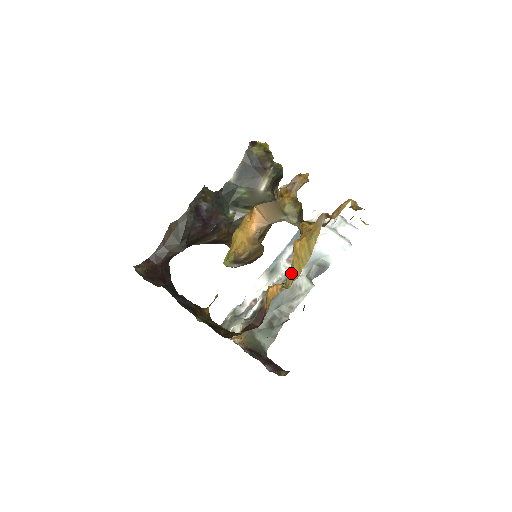
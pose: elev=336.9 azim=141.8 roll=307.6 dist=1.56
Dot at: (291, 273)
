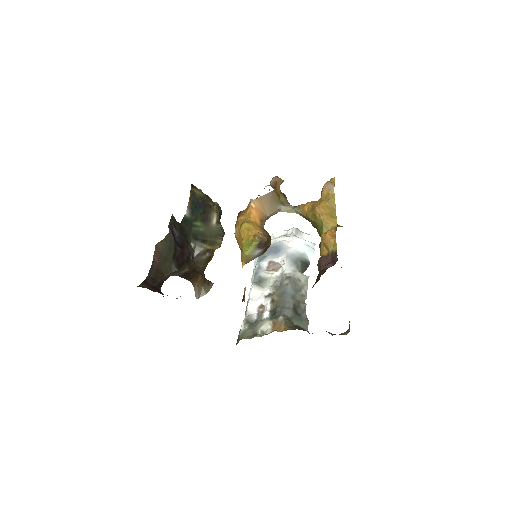
Dot at: (326, 229)
